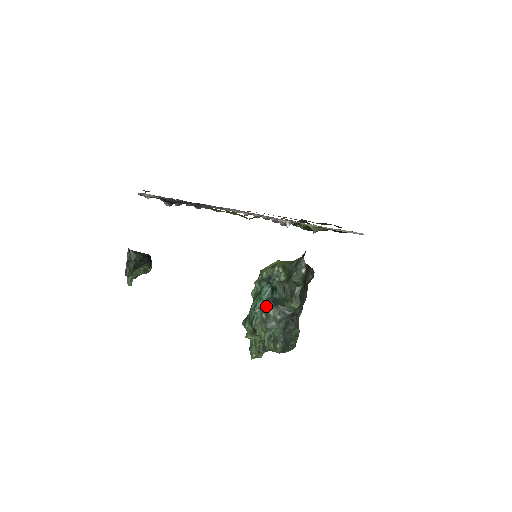
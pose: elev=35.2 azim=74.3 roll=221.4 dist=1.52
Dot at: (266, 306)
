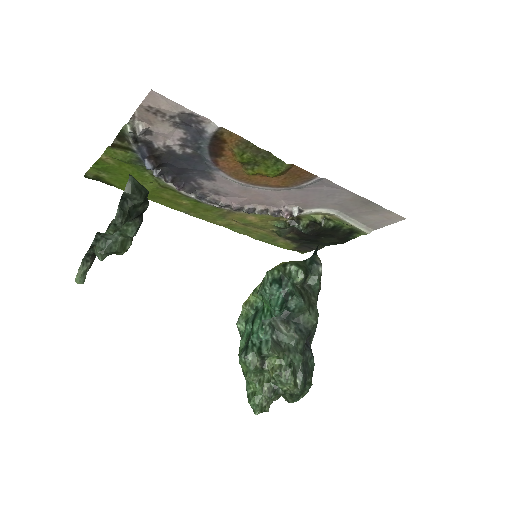
Dot at: (276, 323)
